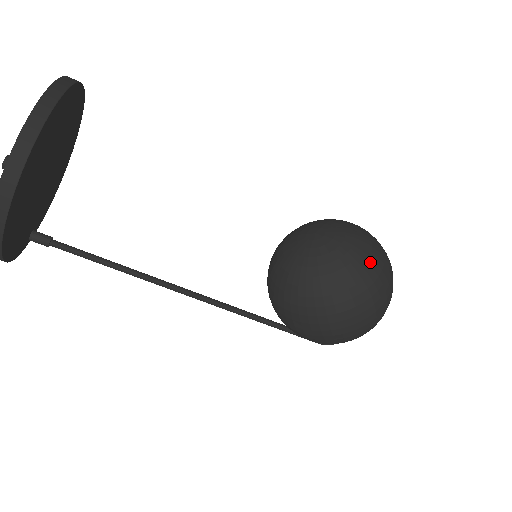
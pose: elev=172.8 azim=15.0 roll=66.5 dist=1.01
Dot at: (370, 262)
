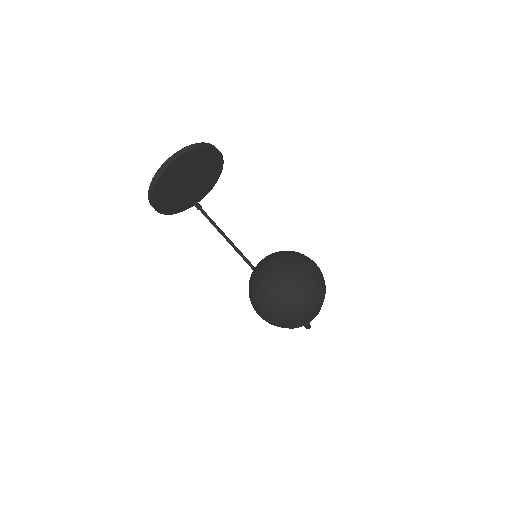
Dot at: (275, 289)
